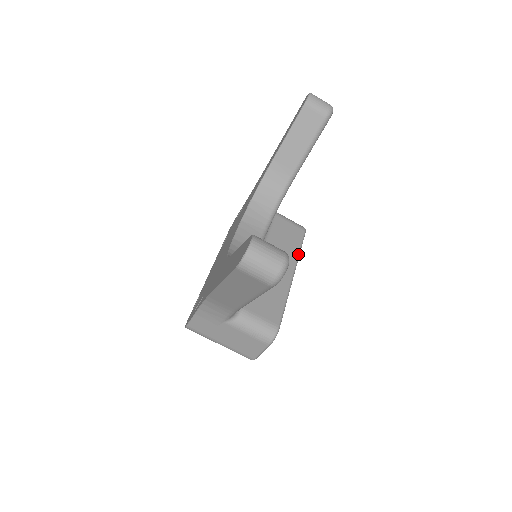
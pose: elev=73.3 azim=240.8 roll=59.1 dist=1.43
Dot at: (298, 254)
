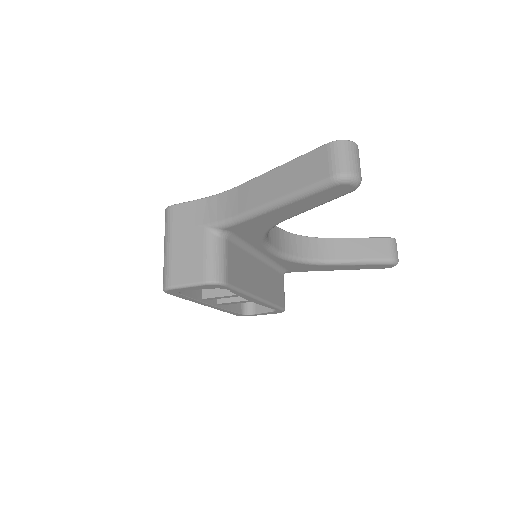
Dot at: (272, 302)
